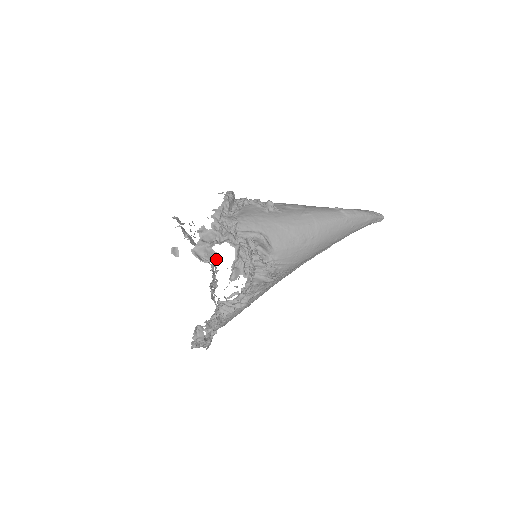
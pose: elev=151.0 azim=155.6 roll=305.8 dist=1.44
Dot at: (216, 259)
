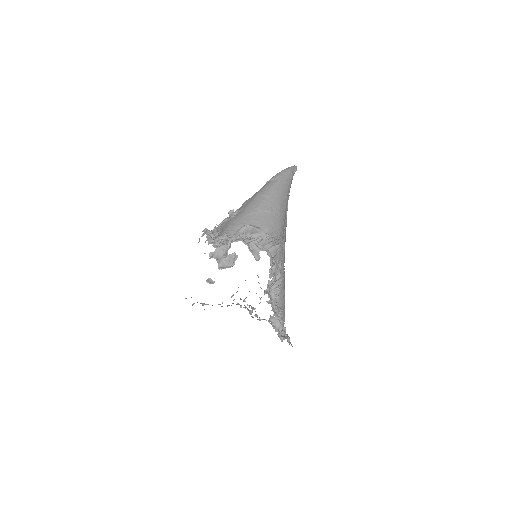
Dot at: (237, 256)
